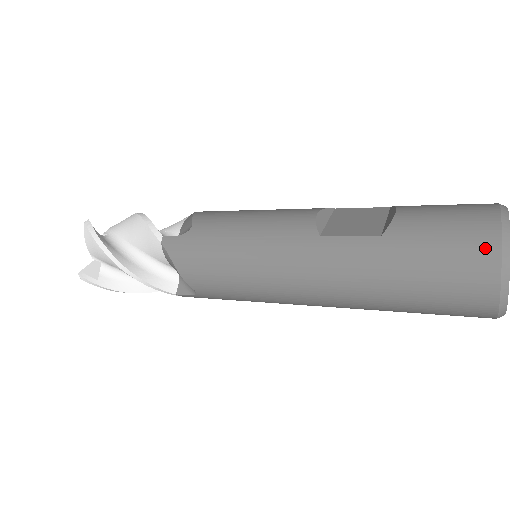
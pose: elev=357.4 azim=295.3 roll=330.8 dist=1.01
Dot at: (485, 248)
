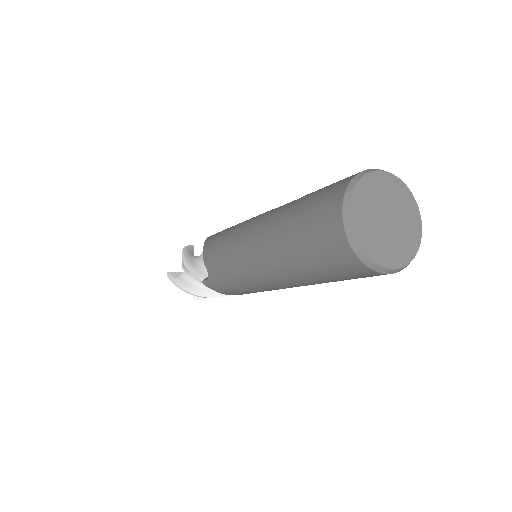
Dot at: (344, 182)
